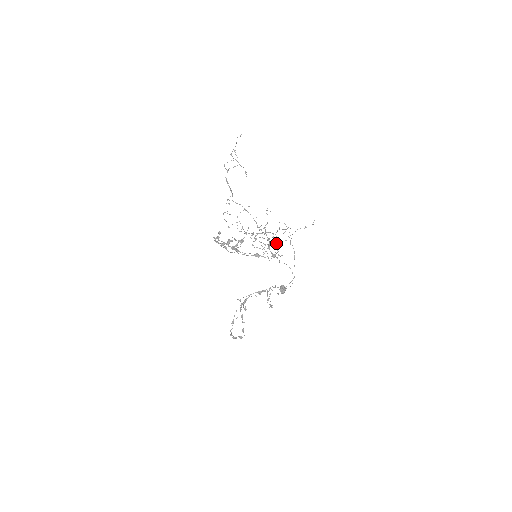
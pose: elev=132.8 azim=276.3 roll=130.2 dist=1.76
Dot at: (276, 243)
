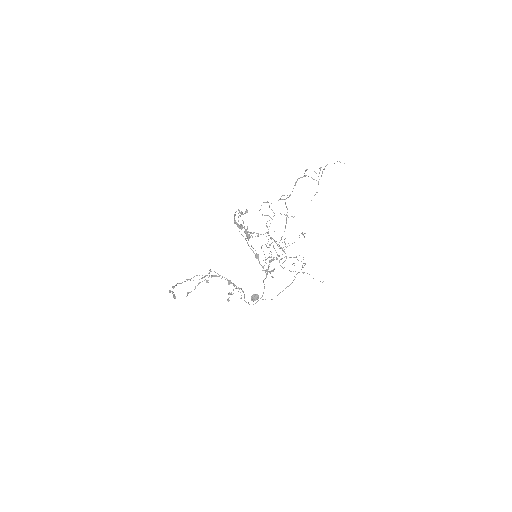
Dot at: occluded
